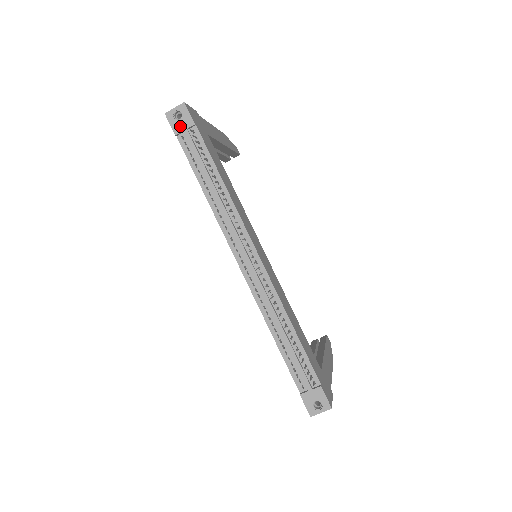
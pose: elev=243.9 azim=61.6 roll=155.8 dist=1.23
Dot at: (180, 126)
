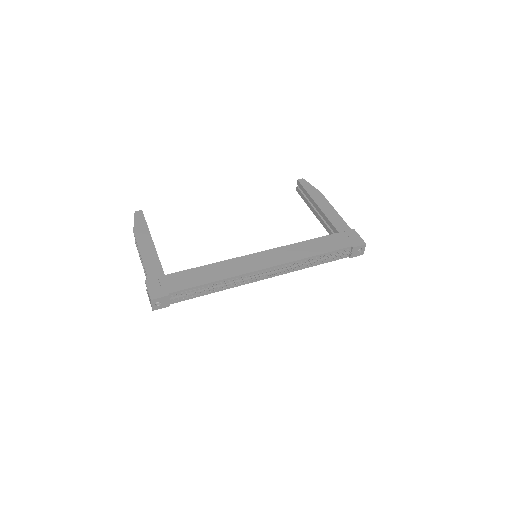
Dot at: (166, 303)
